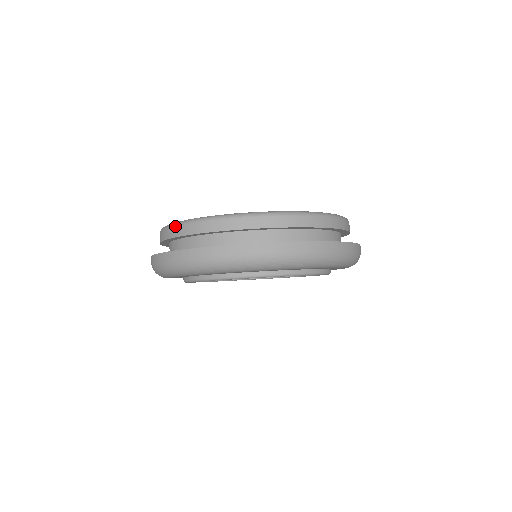
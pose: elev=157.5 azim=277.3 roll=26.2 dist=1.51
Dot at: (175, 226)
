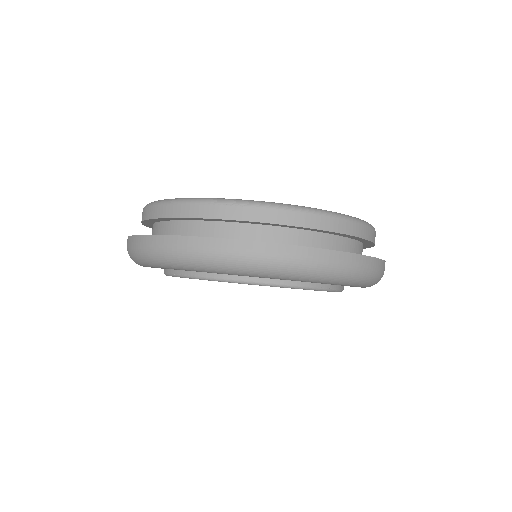
Dot at: (281, 209)
